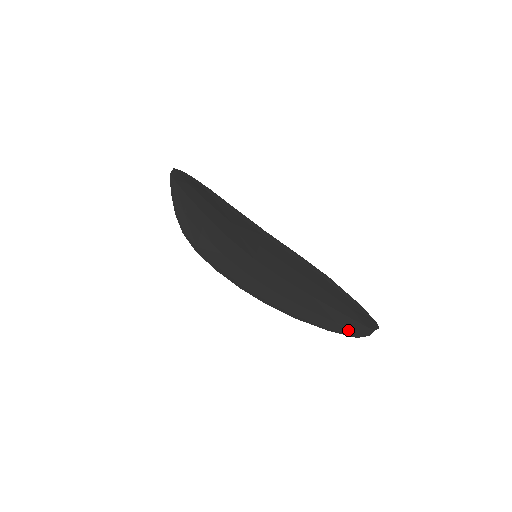
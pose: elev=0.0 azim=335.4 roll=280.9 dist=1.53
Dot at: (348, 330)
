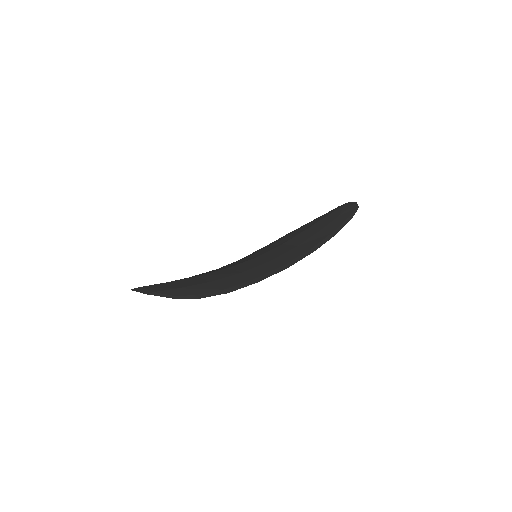
Dot at: occluded
